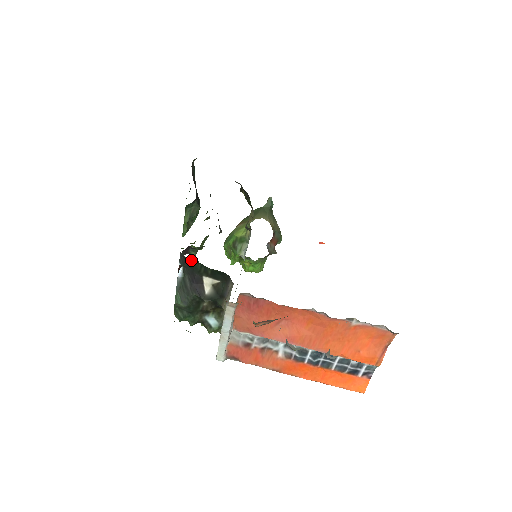
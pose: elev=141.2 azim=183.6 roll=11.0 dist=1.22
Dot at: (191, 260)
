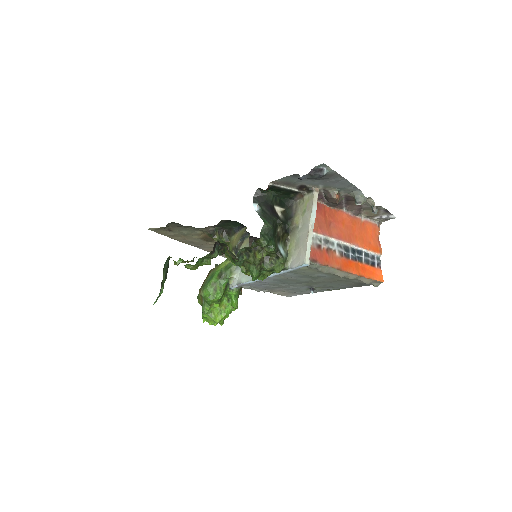
Dot at: (268, 190)
